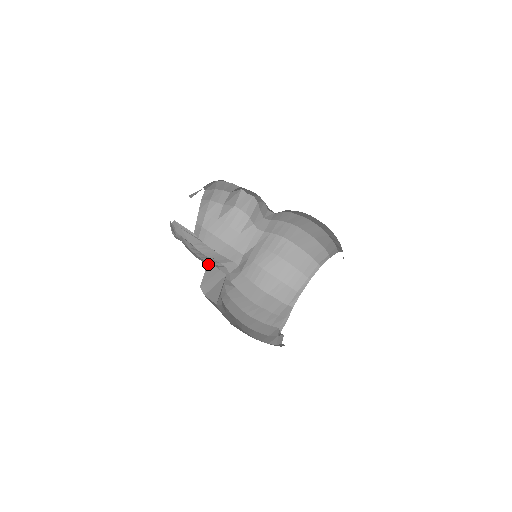
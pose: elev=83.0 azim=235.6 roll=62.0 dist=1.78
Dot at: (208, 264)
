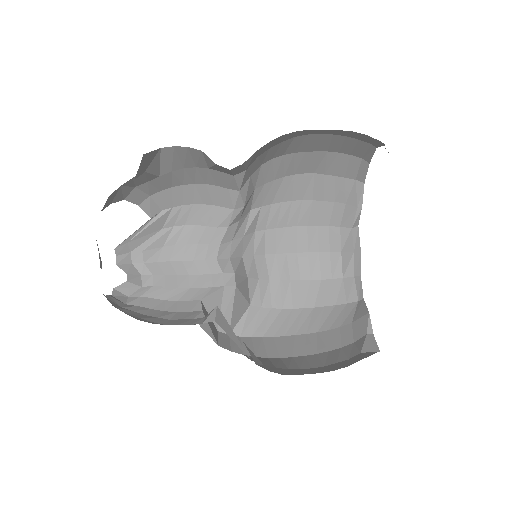
Dot at: (204, 304)
